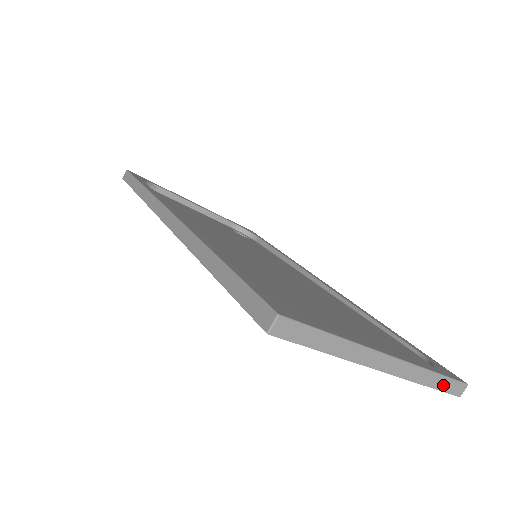
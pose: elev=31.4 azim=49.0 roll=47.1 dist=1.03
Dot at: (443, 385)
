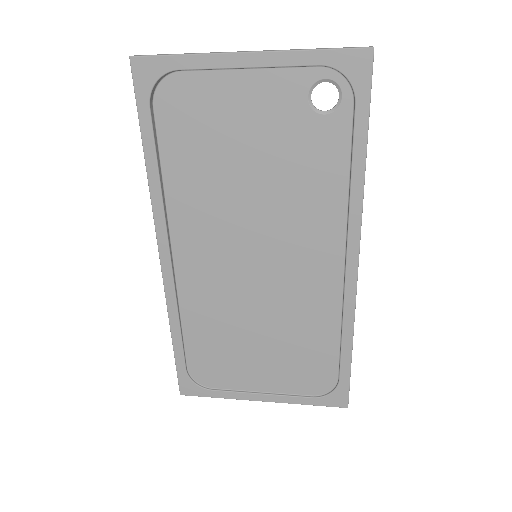
Dot at: occluded
